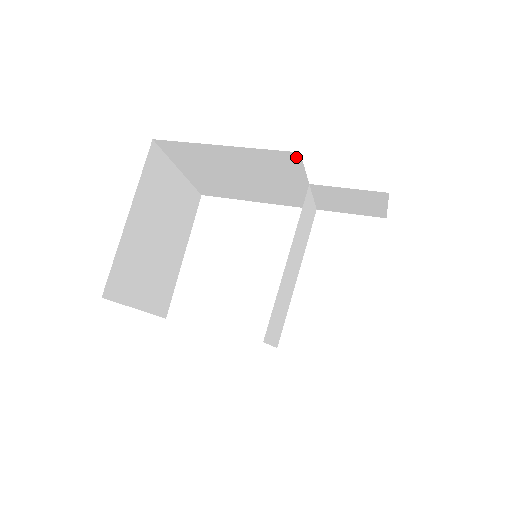
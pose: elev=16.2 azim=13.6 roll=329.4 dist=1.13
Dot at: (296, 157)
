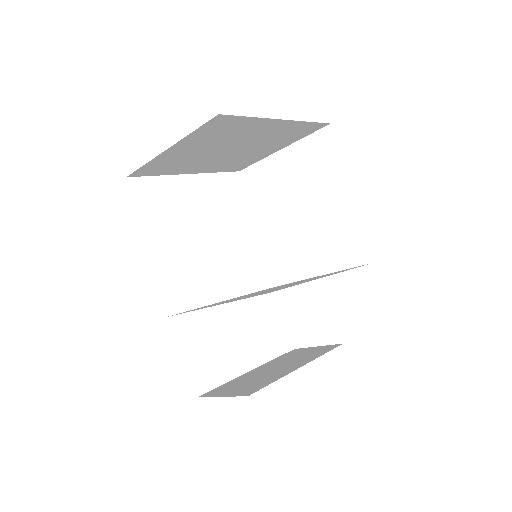
Dot at: (364, 260)
